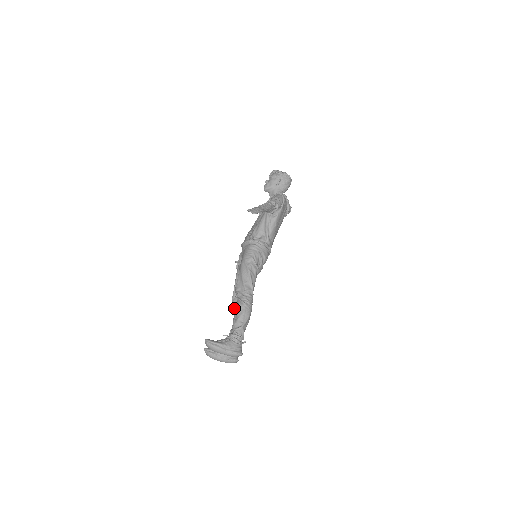
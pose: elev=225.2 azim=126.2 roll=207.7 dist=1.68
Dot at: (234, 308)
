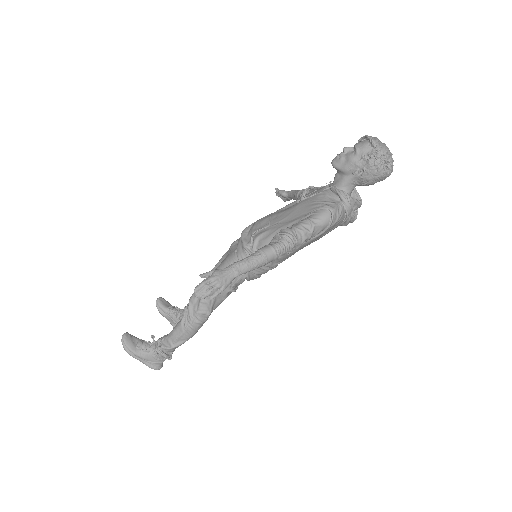
Dot at: occluded
